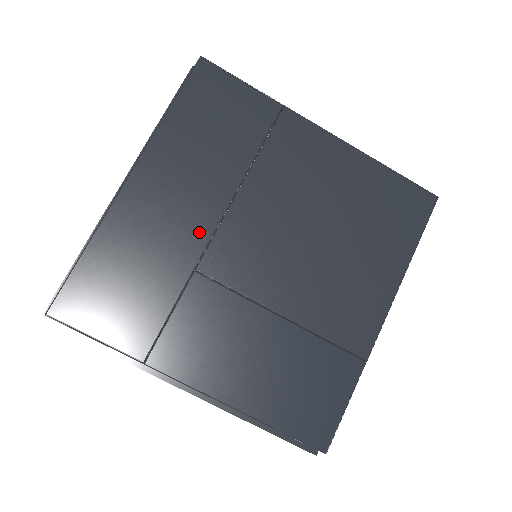
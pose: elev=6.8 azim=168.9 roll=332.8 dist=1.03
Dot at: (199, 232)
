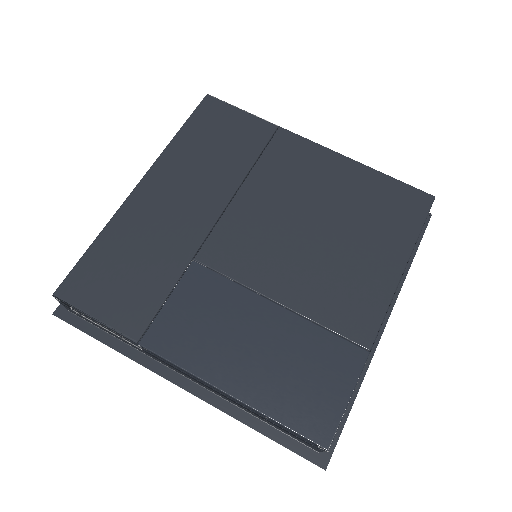
Dot at: (198, 227)
